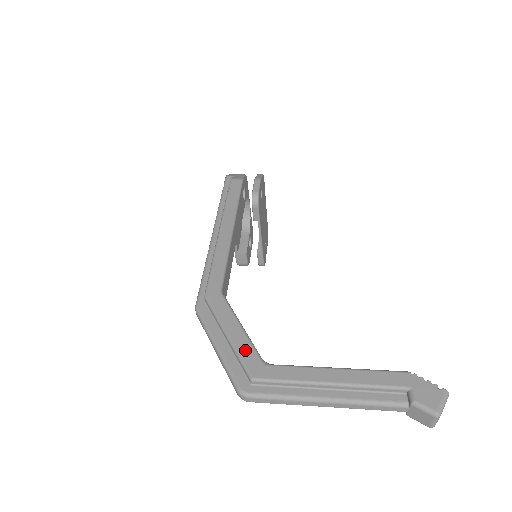
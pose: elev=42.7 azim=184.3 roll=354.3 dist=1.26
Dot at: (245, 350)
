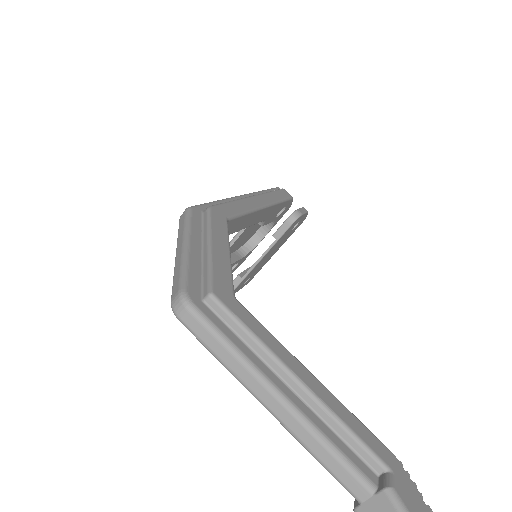
Dot at: (222, 269)
